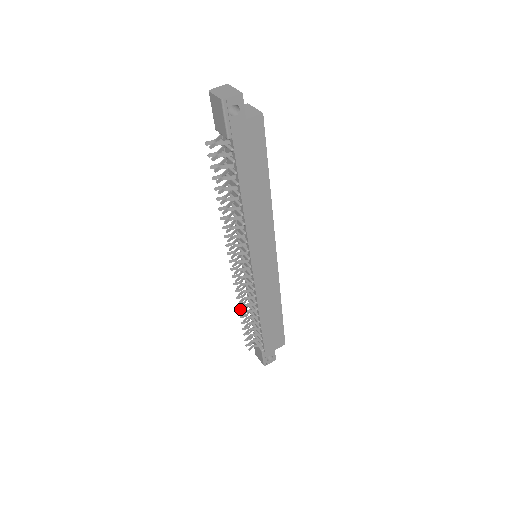
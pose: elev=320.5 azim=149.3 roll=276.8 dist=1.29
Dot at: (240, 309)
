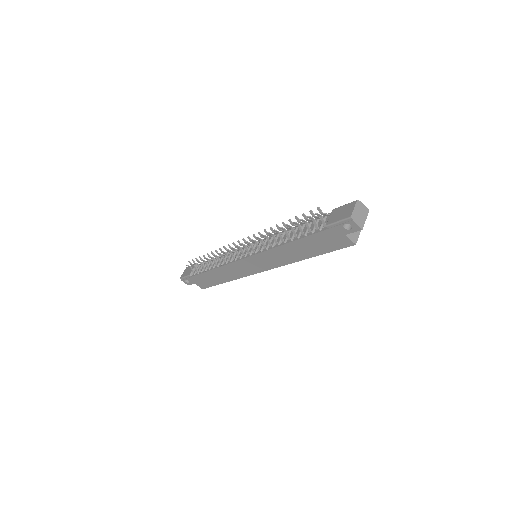
Dot at: occluded
